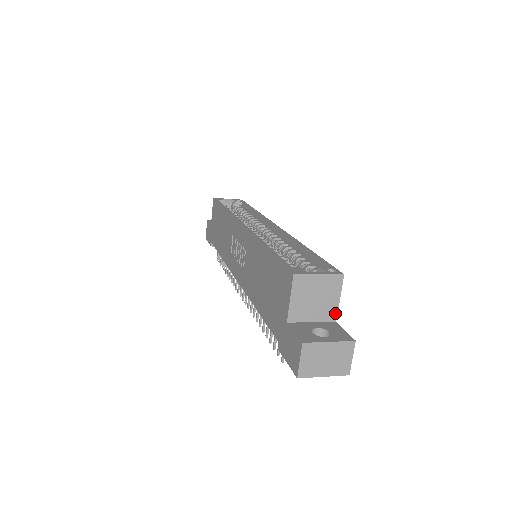
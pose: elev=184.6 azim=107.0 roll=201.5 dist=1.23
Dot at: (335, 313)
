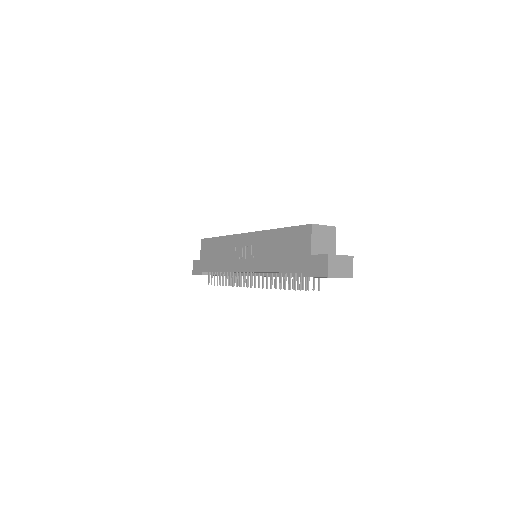
Dot at: (334, 251)
